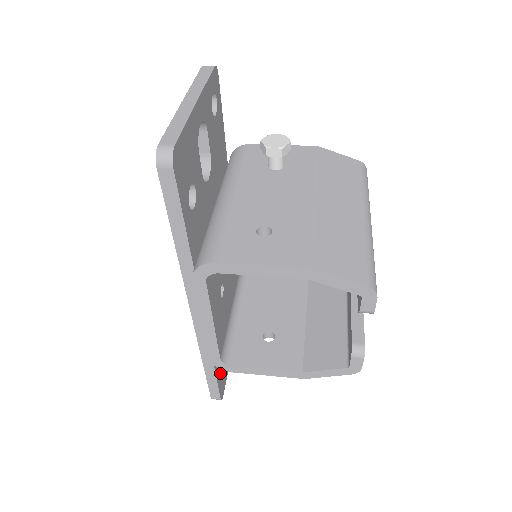
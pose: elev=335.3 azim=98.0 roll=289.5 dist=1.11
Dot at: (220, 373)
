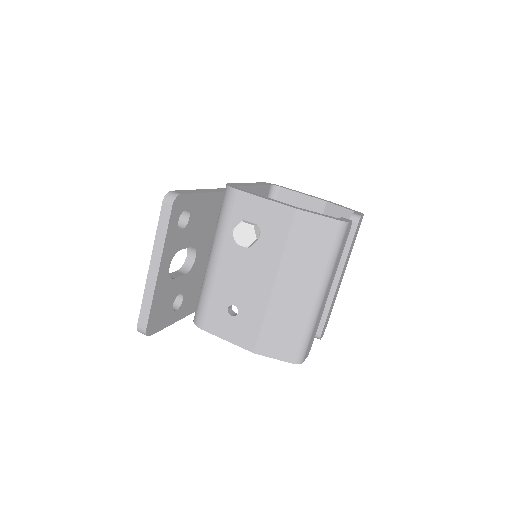
Dot at: occluded
